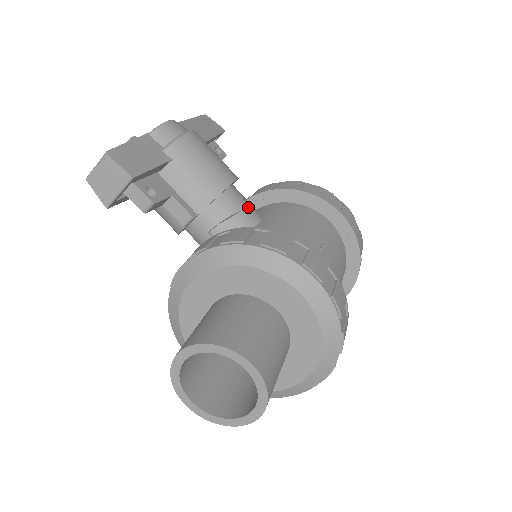
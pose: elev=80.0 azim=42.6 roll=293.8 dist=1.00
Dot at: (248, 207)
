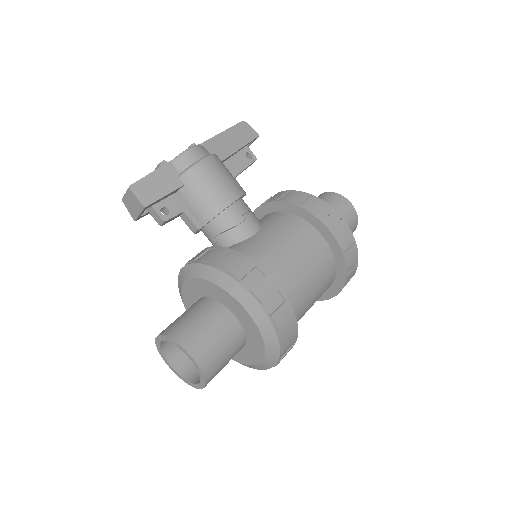
Dot at: (246, 221)
